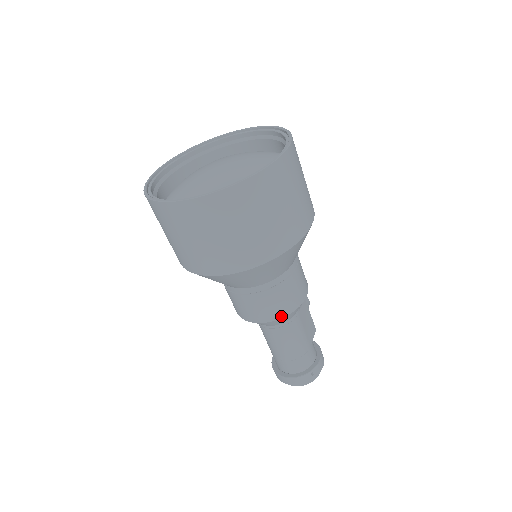
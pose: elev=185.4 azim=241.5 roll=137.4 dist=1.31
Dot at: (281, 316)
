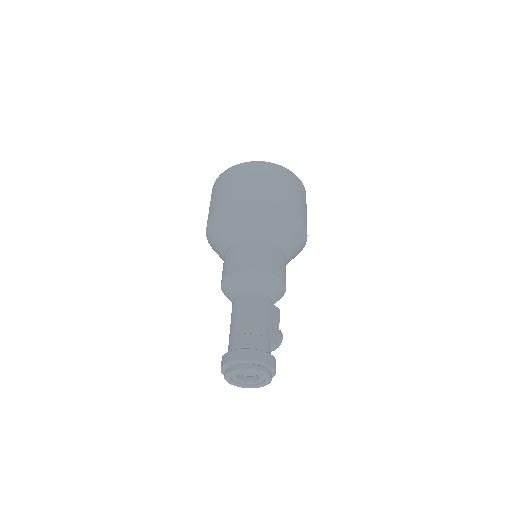
Dot at: (256, 268)
